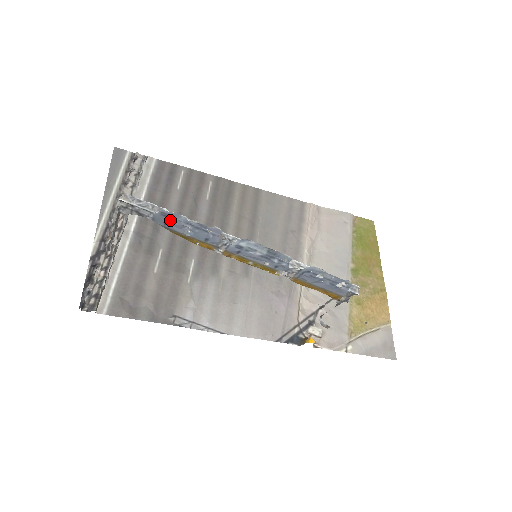
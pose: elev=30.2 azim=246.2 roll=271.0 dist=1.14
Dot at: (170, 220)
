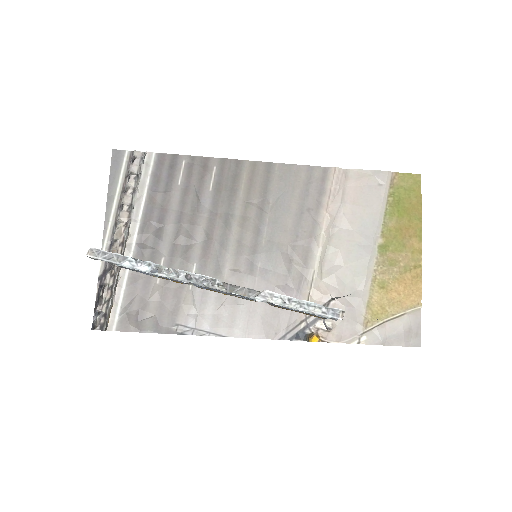
Dot at: (134, 270)
